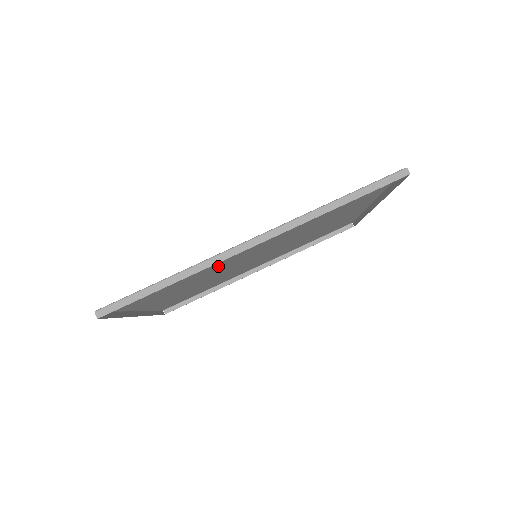
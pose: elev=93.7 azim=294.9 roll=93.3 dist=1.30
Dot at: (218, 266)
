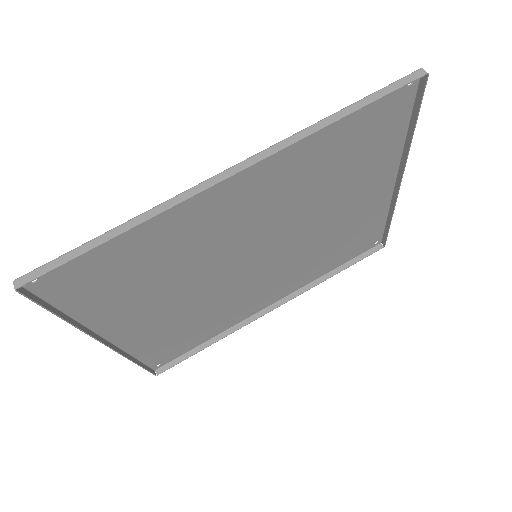
Dot at: (199, 249)
